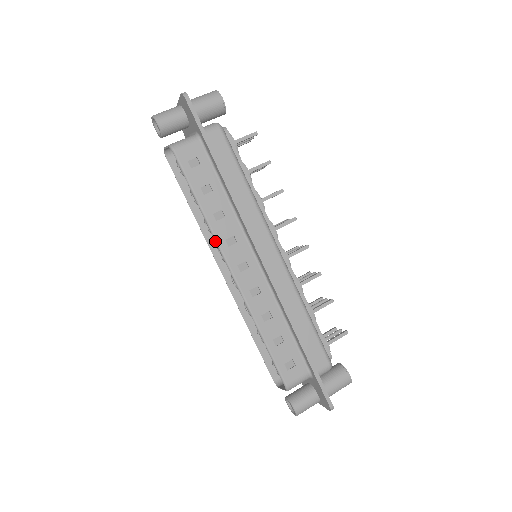
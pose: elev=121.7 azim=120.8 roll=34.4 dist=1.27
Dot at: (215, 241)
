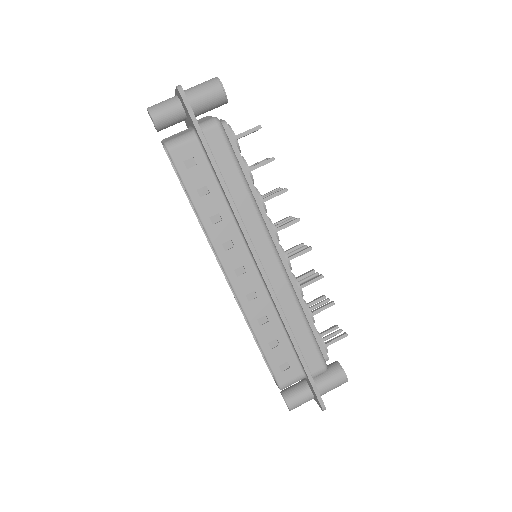
Dot at: occluded
